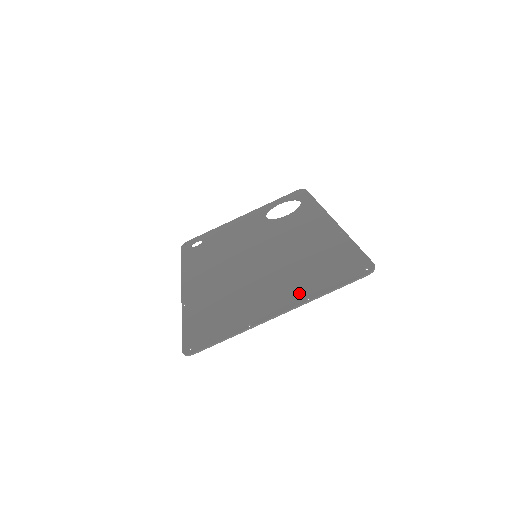
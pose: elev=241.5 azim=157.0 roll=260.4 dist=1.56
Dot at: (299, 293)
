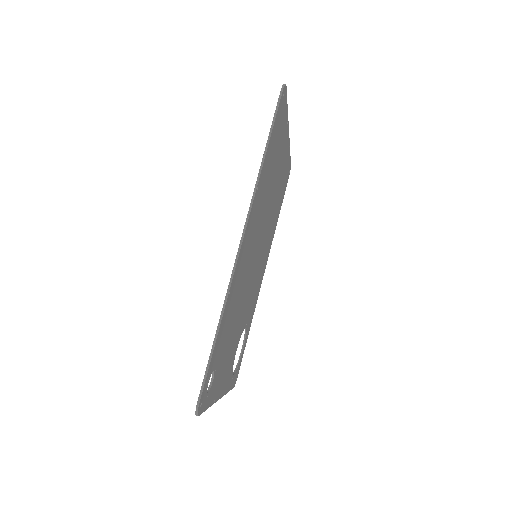
Dot at: occluded
